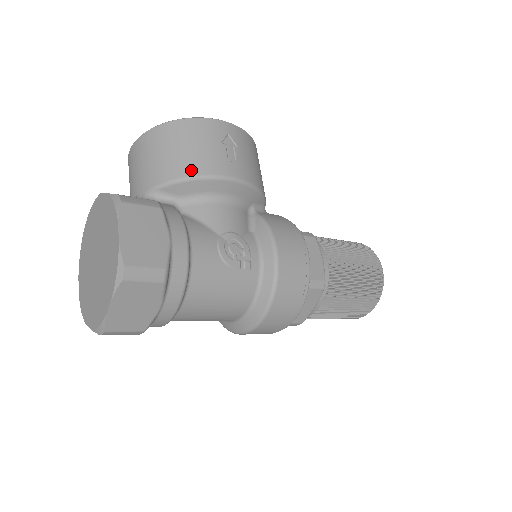
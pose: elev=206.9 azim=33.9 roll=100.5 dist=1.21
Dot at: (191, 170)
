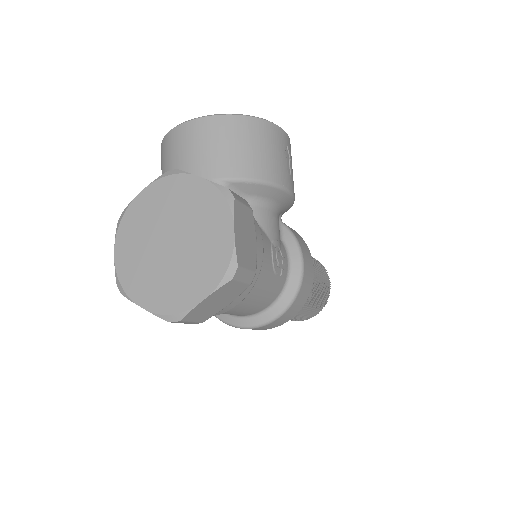
Dot at: (264, 174)
